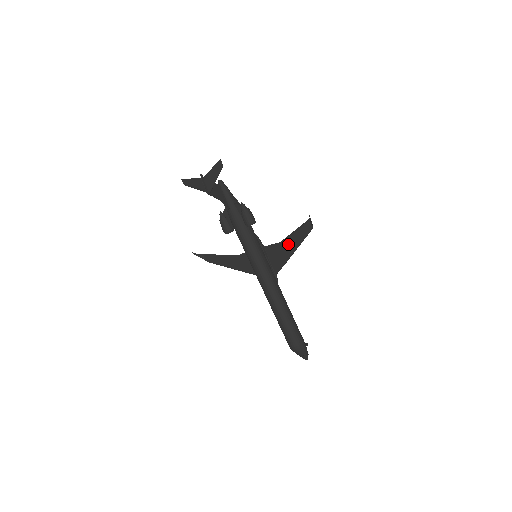
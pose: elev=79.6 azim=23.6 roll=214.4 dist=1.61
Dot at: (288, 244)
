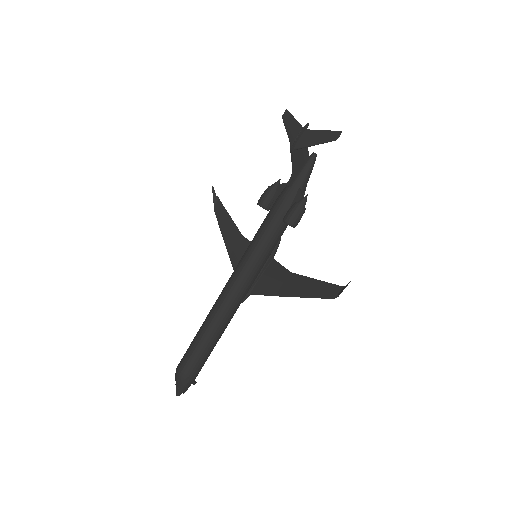
Dot at: (295, 283)
